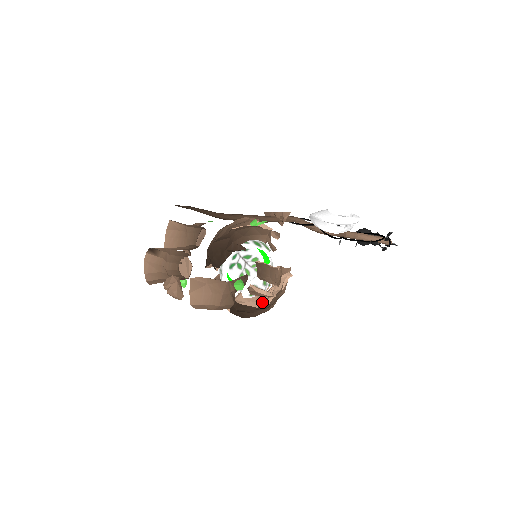
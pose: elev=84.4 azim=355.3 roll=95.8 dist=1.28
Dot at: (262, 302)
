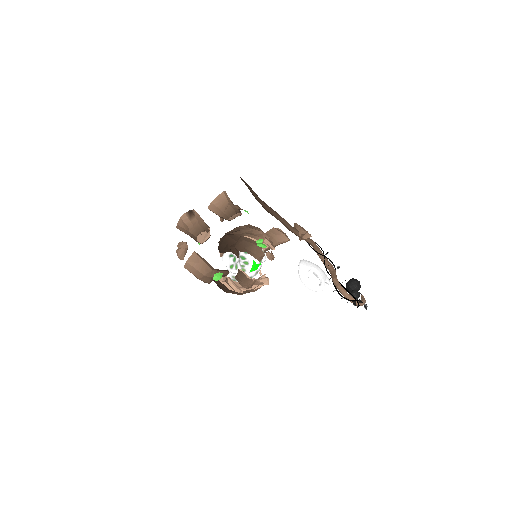
Dot at: occluded
